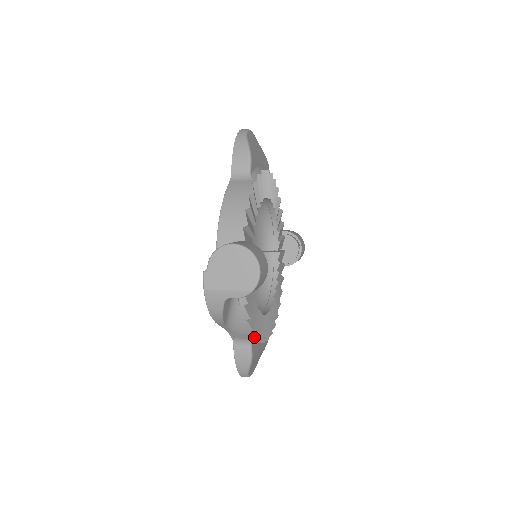
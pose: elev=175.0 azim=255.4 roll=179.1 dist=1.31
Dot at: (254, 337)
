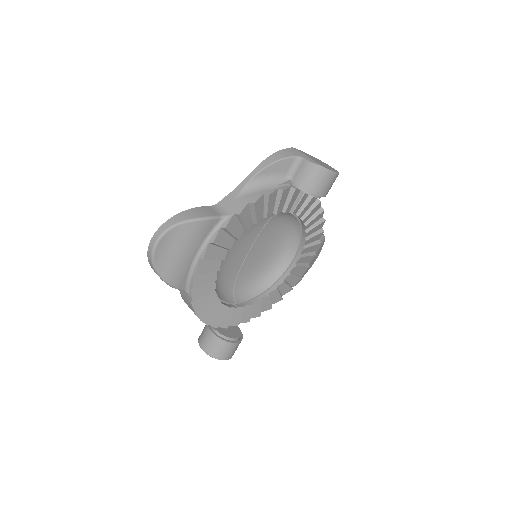
Dot at: (280, 299)
